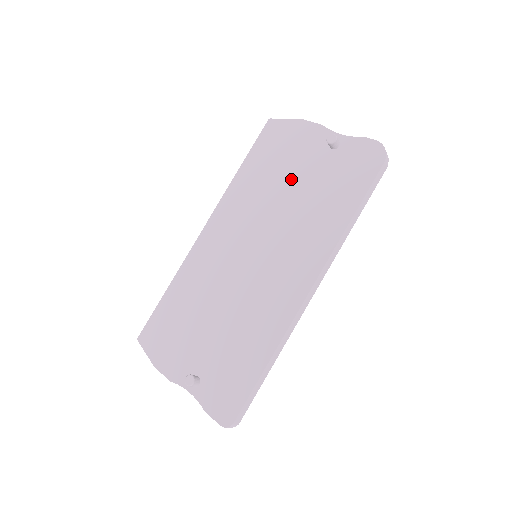
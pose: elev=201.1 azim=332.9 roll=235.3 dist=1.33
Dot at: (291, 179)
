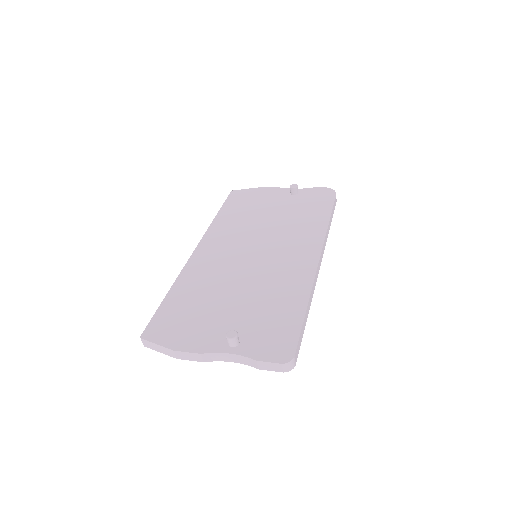
Dot at: (268, 212)
